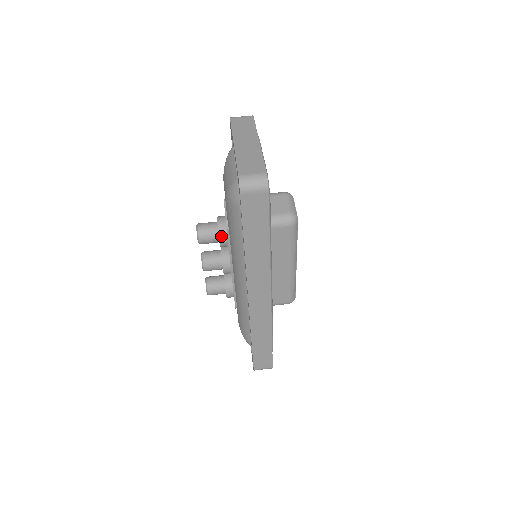
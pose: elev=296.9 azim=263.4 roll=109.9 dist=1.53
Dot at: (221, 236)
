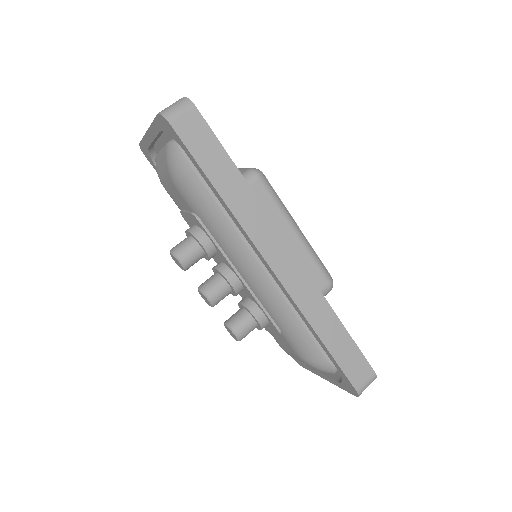
Dot at: (199, 238)
